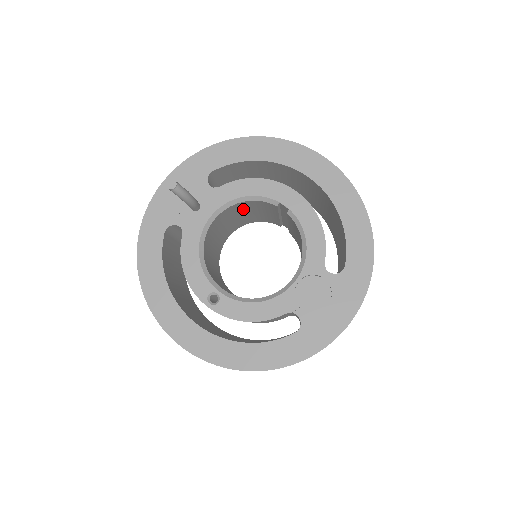
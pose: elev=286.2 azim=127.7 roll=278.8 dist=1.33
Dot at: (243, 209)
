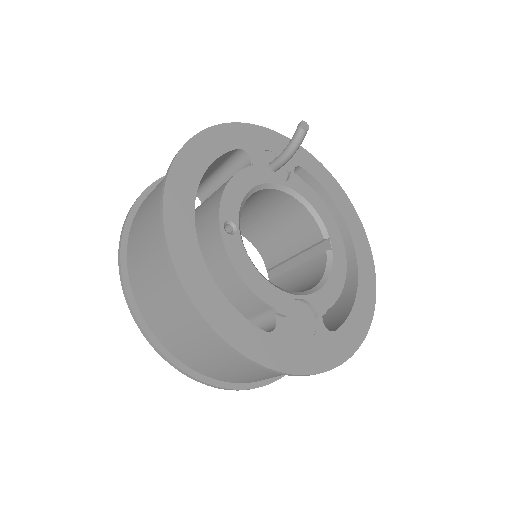
Dot at: (286, 216)
